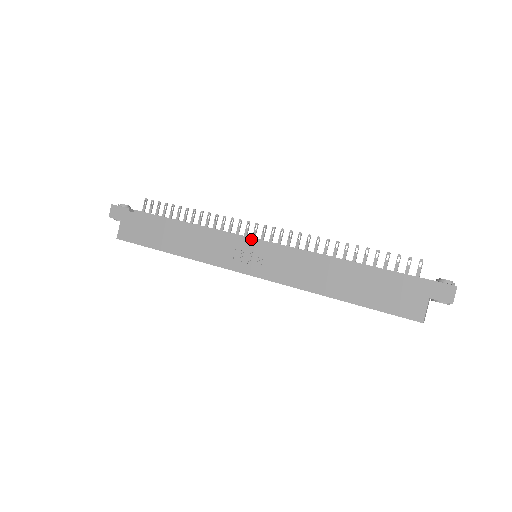
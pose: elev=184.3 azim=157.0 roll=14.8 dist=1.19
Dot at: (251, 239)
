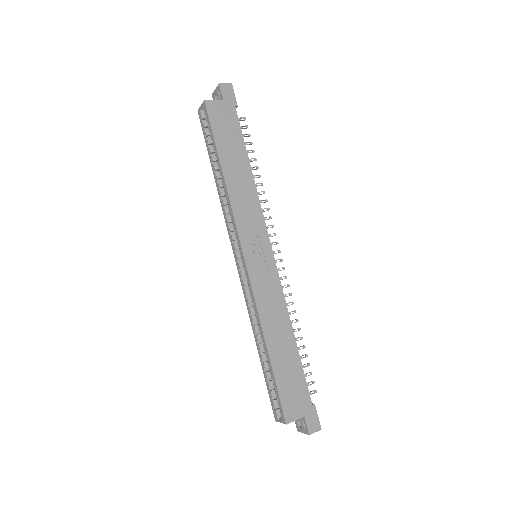
Dot at: occluded
